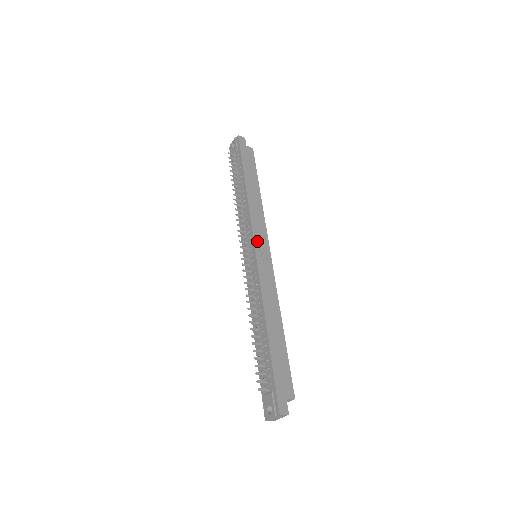
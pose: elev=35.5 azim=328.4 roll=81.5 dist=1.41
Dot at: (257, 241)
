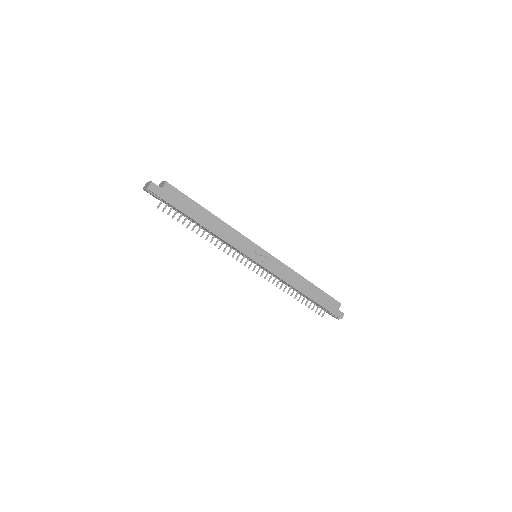
Dot at: (252, 256)
